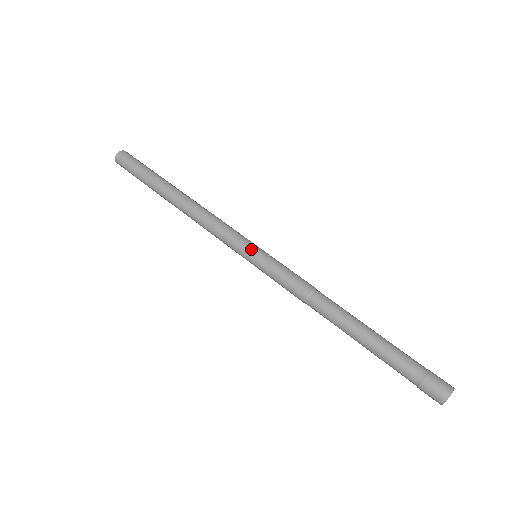
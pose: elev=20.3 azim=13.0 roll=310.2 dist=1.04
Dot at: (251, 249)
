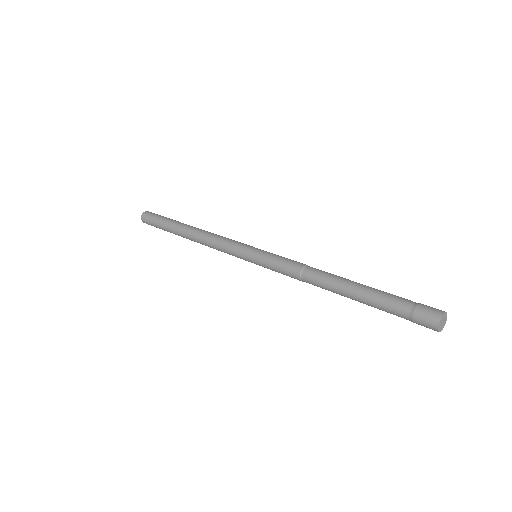
Dot at: (247, 254)
